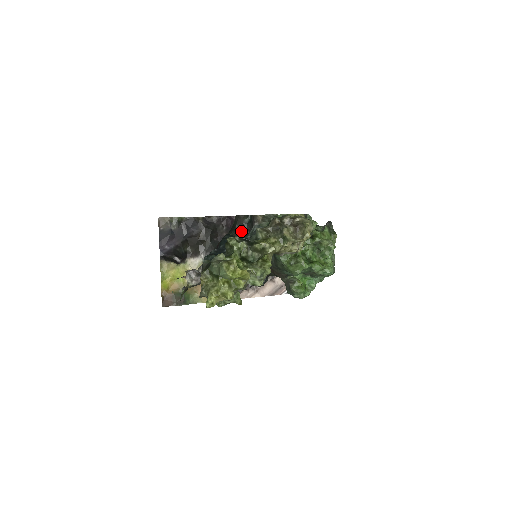
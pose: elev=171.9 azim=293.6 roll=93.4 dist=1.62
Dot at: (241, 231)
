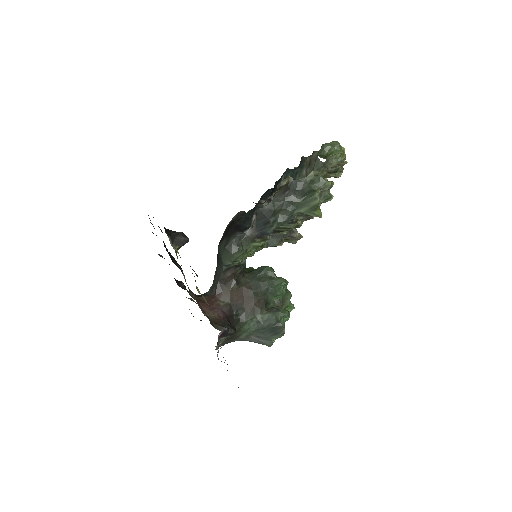
Dot at: occluded
